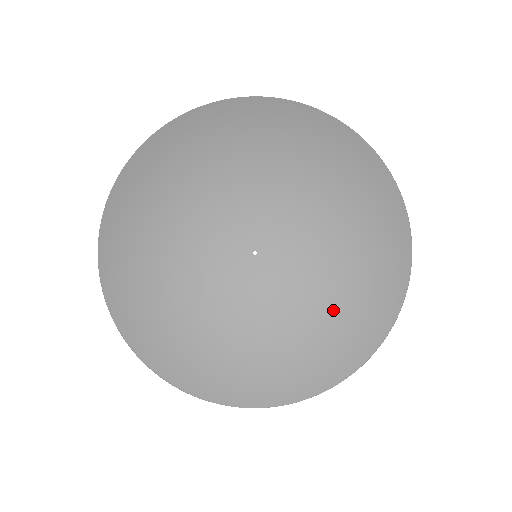
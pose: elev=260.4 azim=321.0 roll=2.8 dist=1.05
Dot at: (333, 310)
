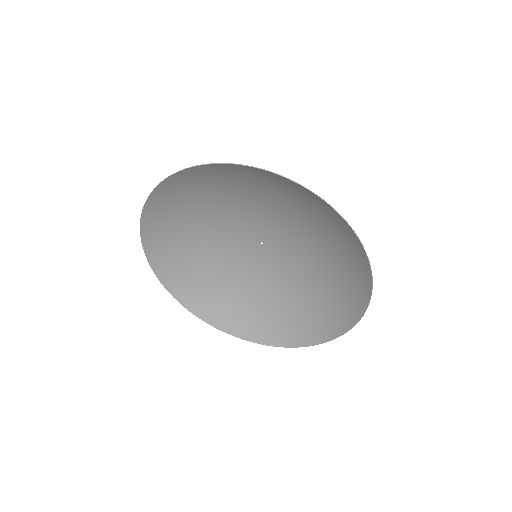
Dot at: (286, 307)
